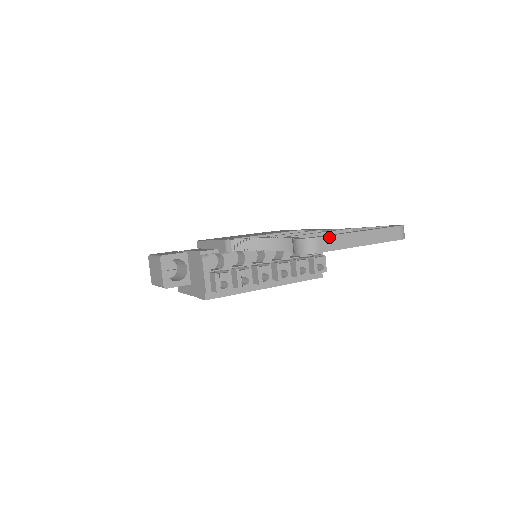
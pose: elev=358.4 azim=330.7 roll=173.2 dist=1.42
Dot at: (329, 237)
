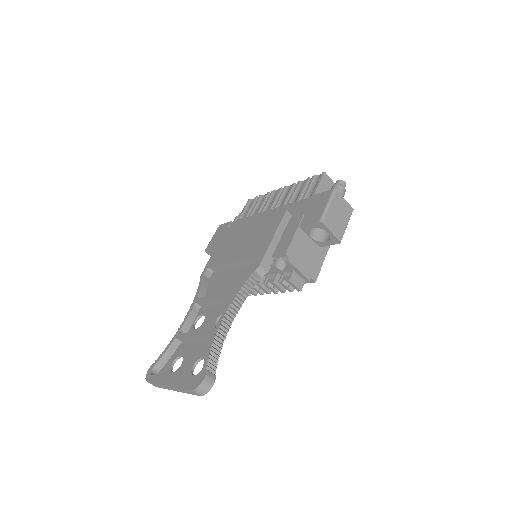
Dot at: (153, 383)
